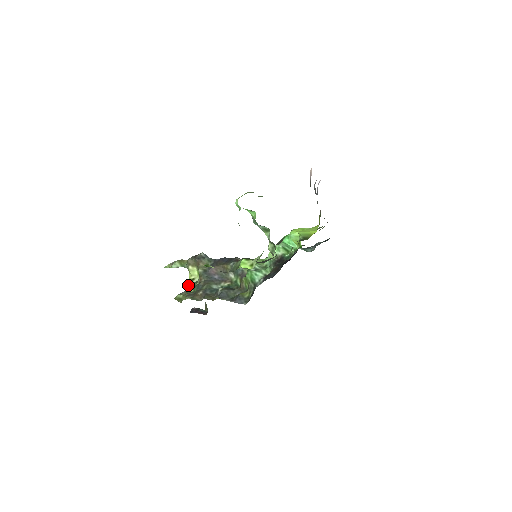
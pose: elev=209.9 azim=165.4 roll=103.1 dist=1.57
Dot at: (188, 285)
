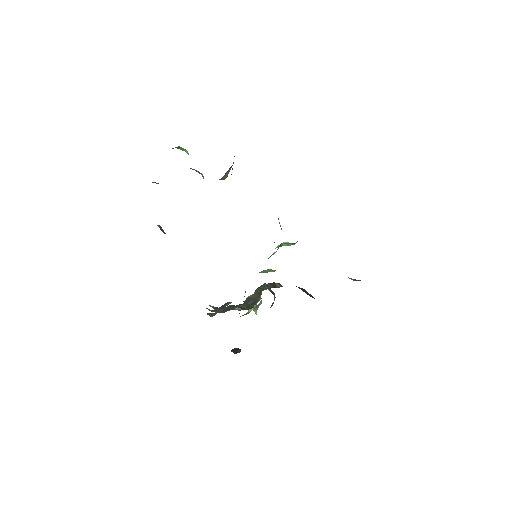
Dot at: occluded
